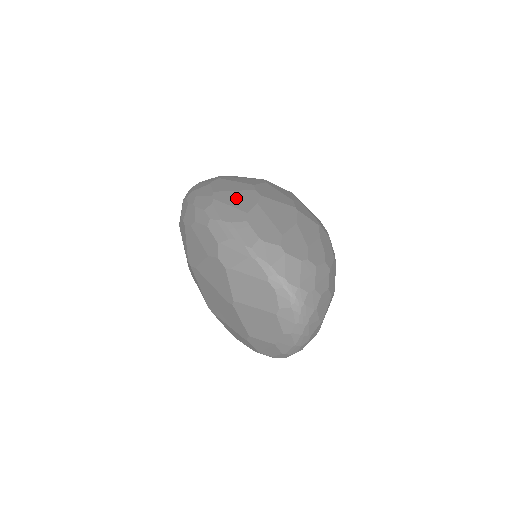
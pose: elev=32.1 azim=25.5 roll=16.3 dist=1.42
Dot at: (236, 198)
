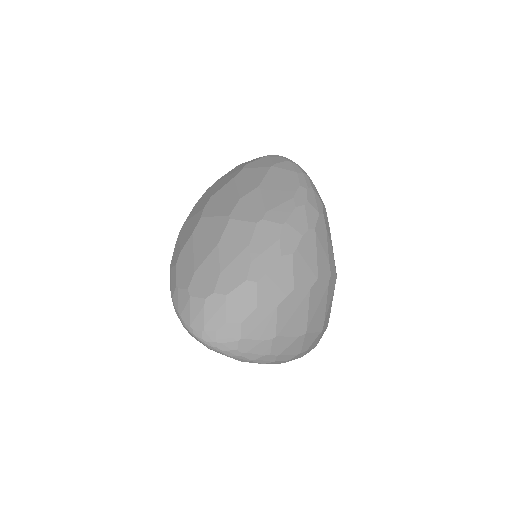
Dot at: (187, 229)
